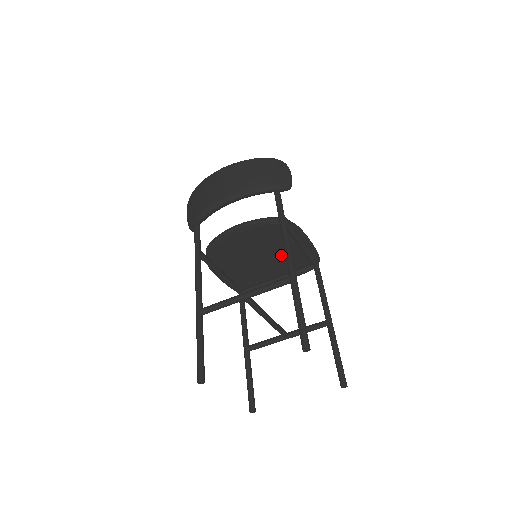
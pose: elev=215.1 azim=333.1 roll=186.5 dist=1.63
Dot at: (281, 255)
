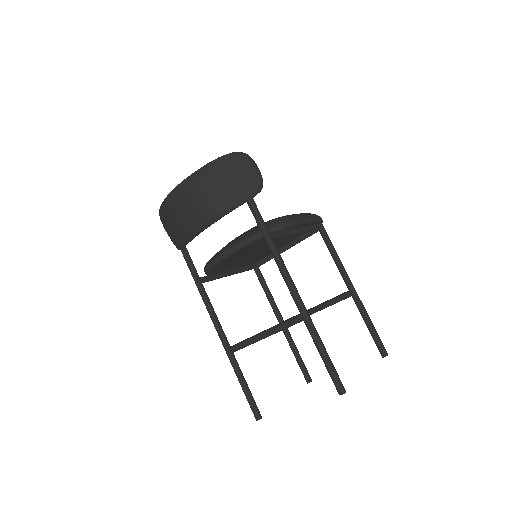
Dot at: (280, 239)
